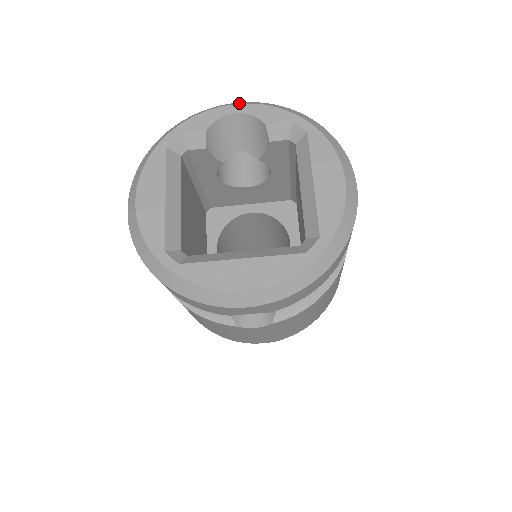
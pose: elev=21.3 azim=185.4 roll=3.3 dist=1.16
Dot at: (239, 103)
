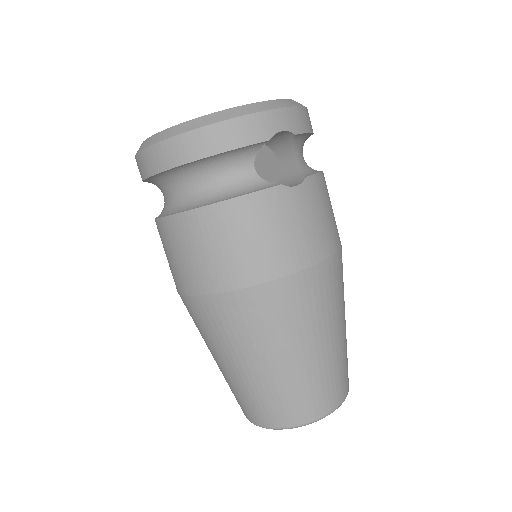
Dot at: occluded
